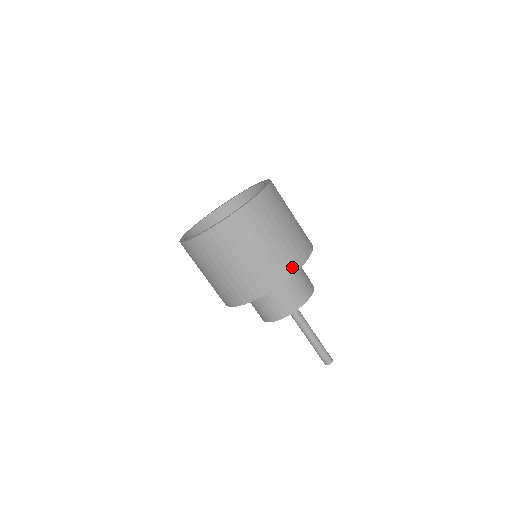
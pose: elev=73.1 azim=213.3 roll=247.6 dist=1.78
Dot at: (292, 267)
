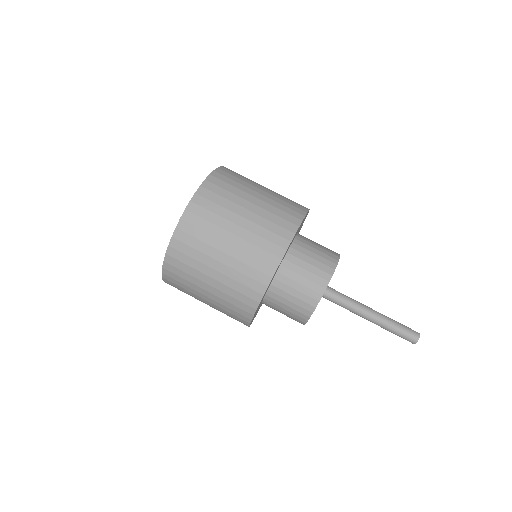
Dot at: (270, 264)
